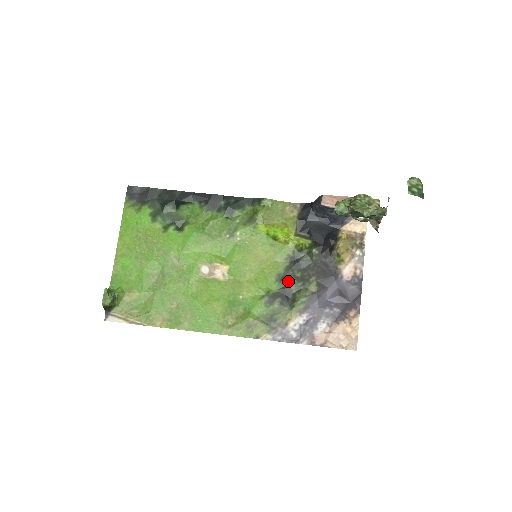
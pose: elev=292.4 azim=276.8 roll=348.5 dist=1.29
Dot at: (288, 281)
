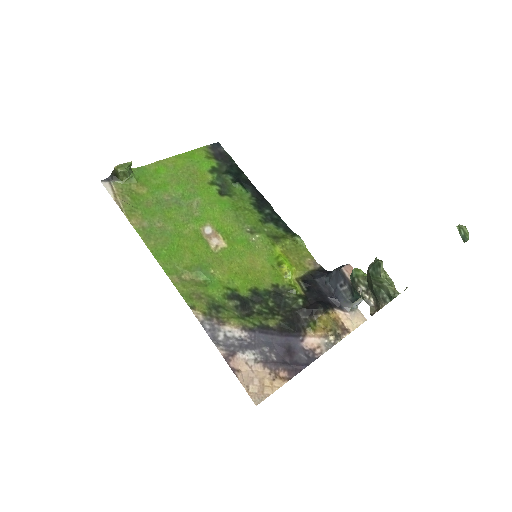
Dot at: (258, 299)
